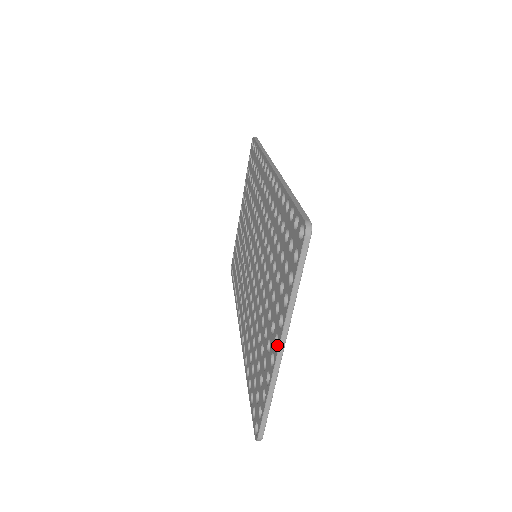
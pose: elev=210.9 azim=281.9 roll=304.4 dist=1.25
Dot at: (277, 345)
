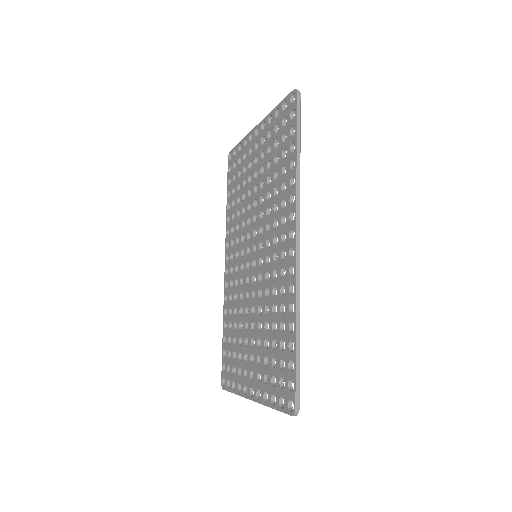
Dot at: (251, 390)
